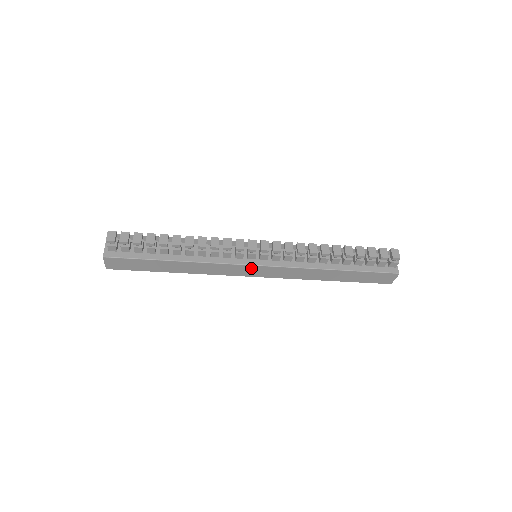
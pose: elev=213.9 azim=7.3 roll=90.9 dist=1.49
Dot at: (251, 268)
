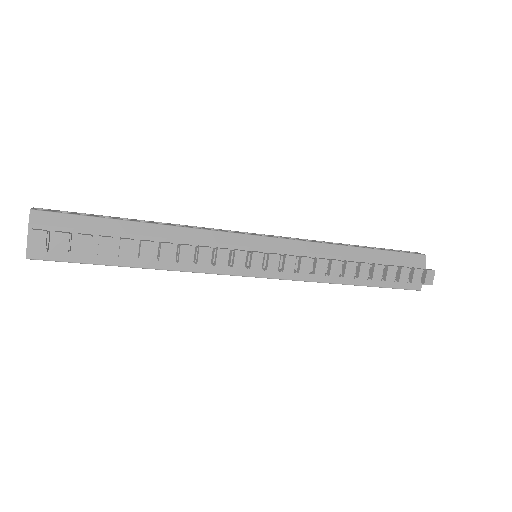
Dot at: (246, 275)
